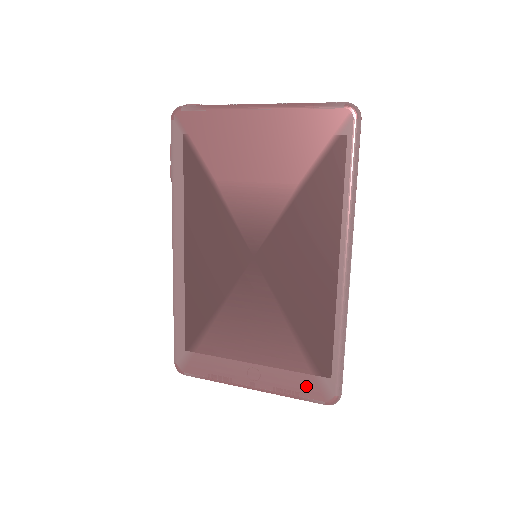
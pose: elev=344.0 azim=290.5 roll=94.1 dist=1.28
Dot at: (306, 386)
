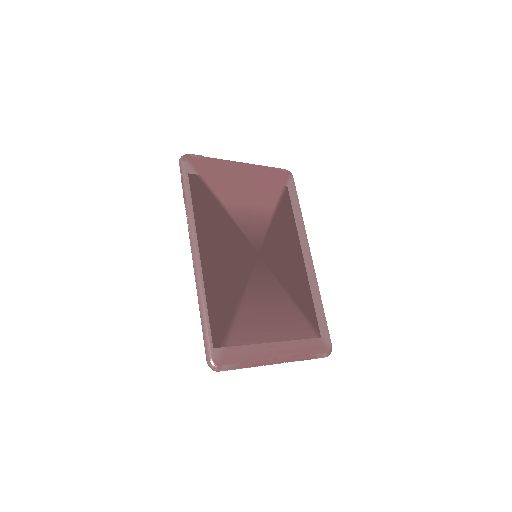
Dot at: (313, 344)
